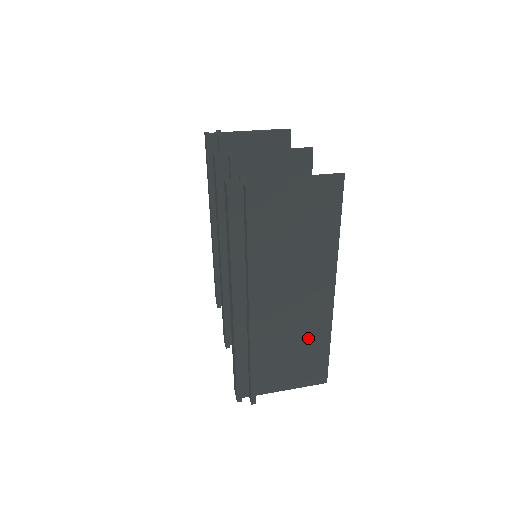
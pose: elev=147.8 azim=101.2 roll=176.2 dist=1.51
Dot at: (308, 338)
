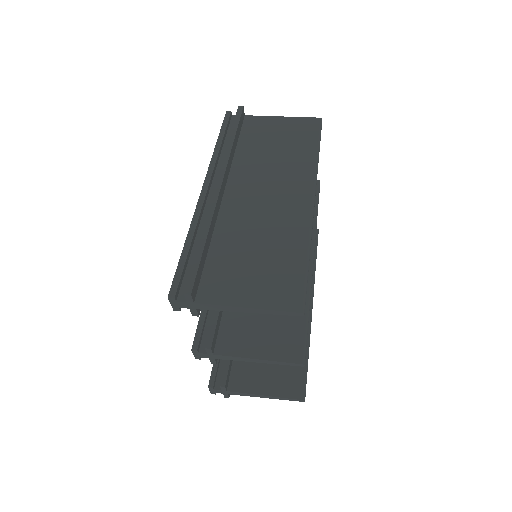
Dot at: (280, 240)
